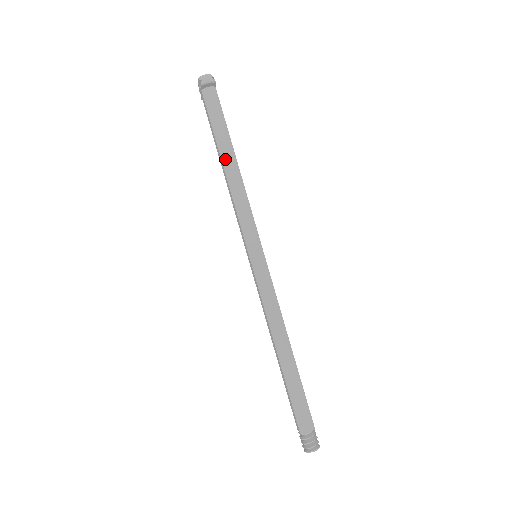
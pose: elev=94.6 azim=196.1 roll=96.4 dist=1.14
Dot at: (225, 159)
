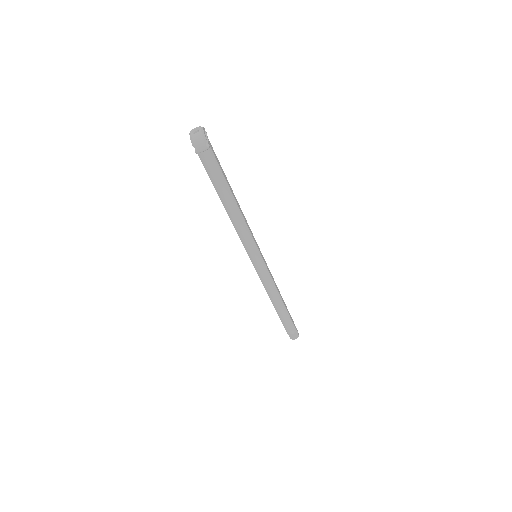
Dot at: (226, 205)
